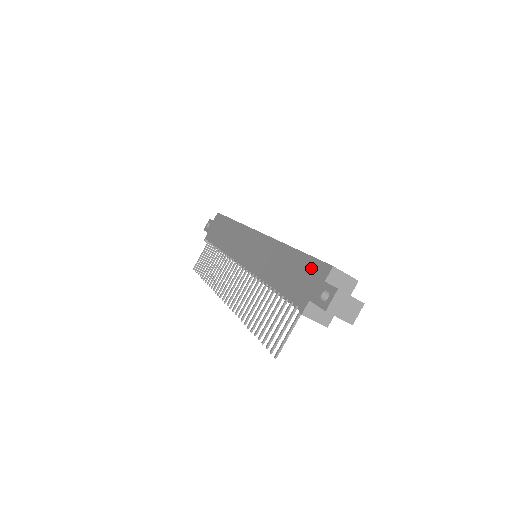
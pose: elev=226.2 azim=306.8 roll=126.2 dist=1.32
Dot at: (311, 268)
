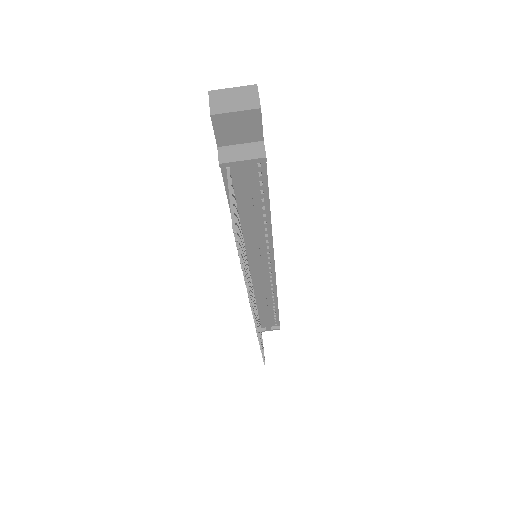
Dot at: occluded
